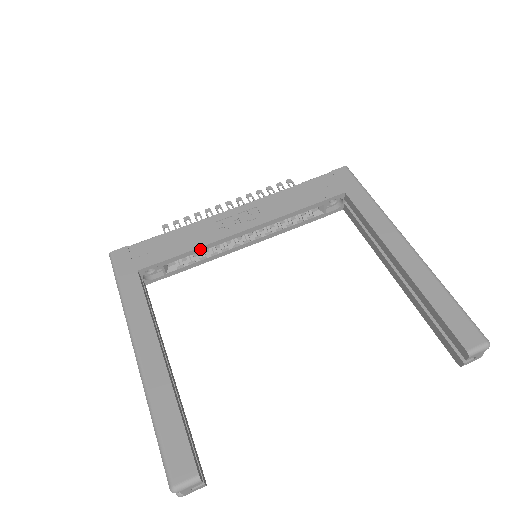
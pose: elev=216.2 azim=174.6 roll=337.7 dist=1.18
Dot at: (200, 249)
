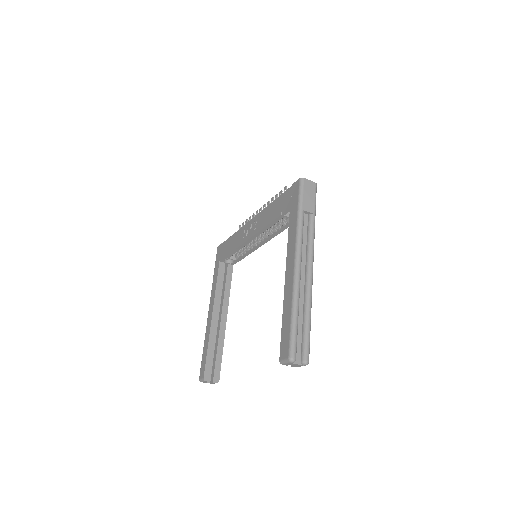
Dot at: (237, 249)
